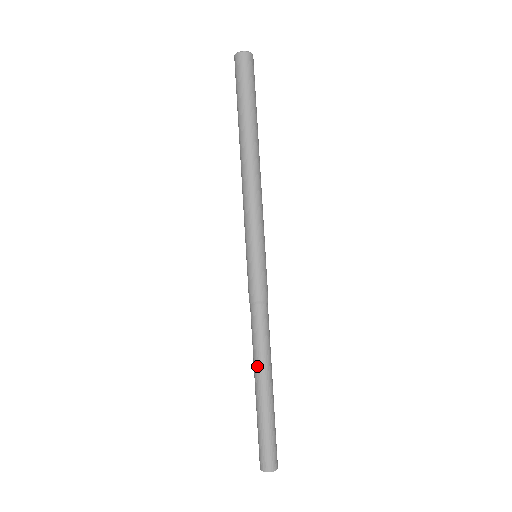
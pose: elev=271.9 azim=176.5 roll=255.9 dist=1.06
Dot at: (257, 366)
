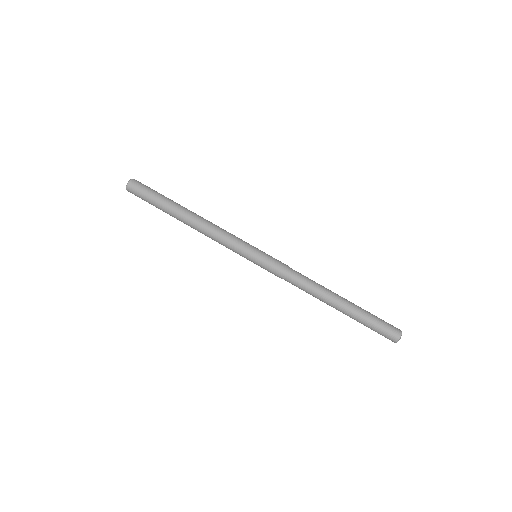
Dot at: (327, 298)
